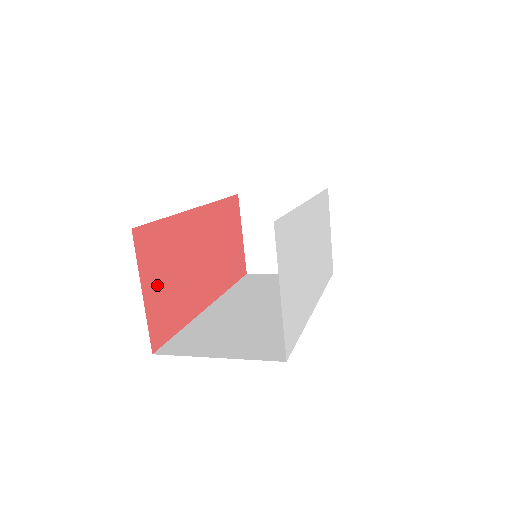
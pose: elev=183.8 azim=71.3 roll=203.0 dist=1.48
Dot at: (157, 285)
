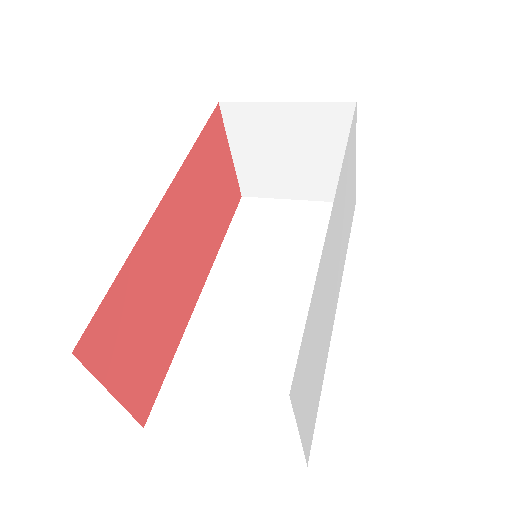
Dot at: (130, 361)
